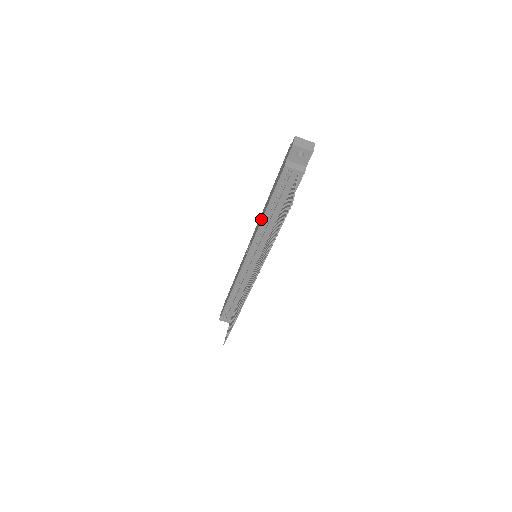
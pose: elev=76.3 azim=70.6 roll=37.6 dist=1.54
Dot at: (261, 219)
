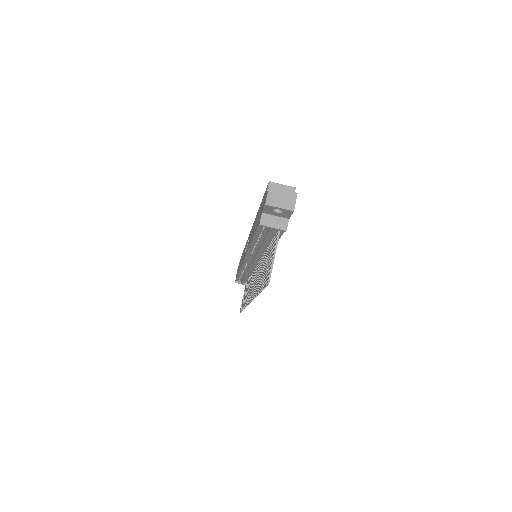
Dot at: (250, 243)
